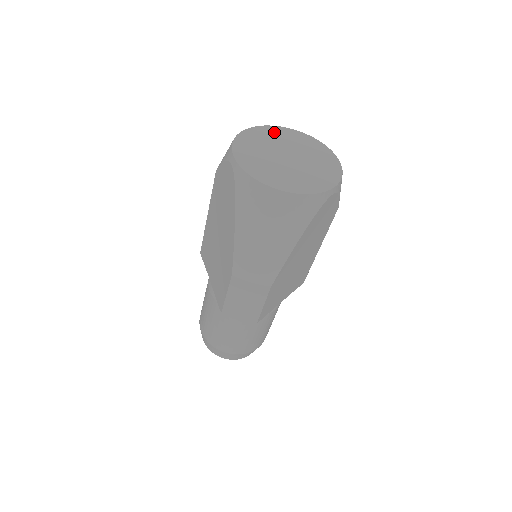
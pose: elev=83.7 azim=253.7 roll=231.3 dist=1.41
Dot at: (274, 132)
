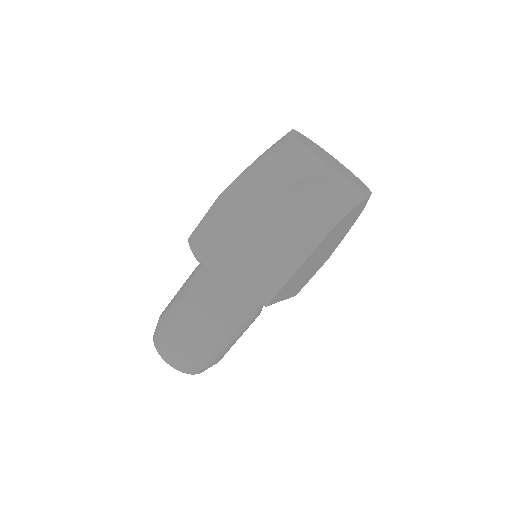
Dot at: (344, 167)
